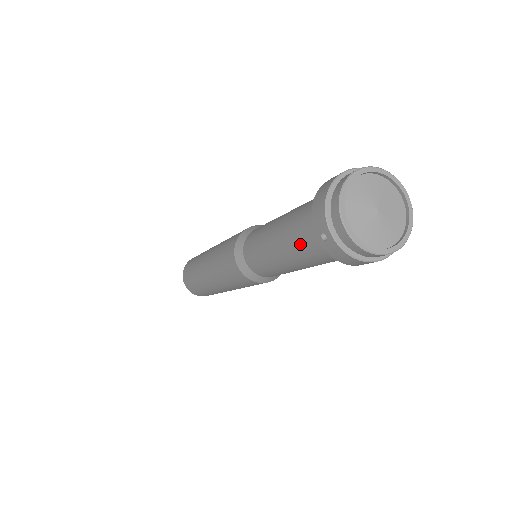
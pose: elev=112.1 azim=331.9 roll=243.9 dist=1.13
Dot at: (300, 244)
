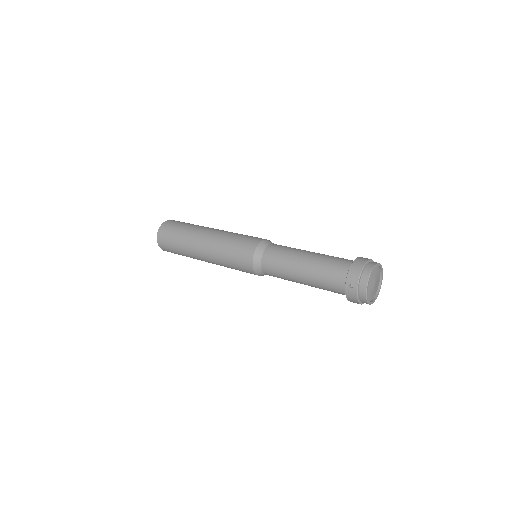
Dot at: (325, 278)
